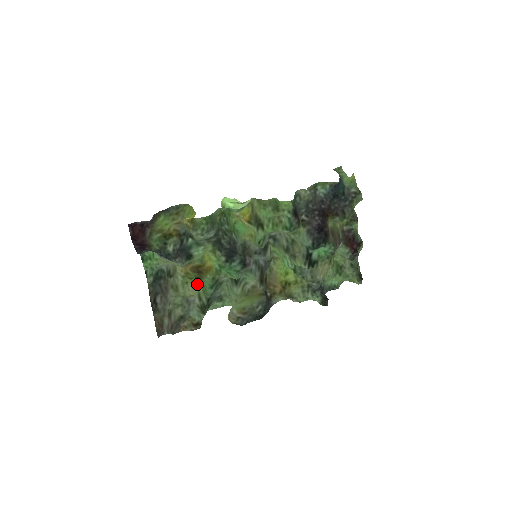
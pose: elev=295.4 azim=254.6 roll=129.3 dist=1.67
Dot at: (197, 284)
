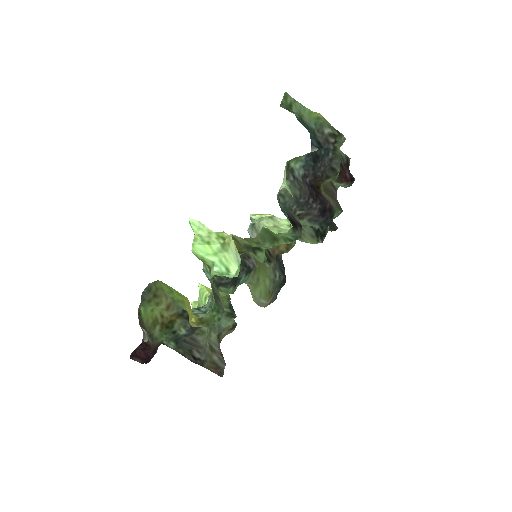
Dot at: occluded
